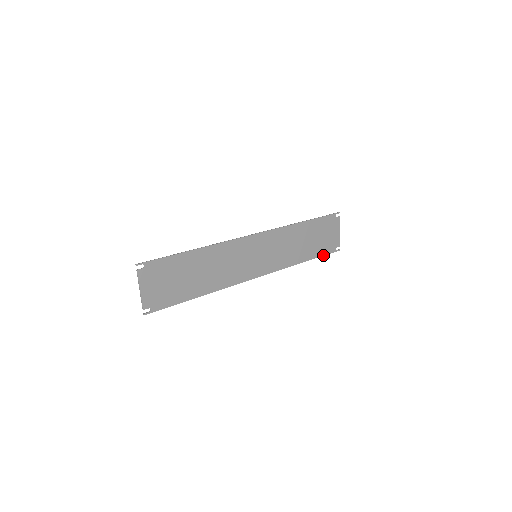
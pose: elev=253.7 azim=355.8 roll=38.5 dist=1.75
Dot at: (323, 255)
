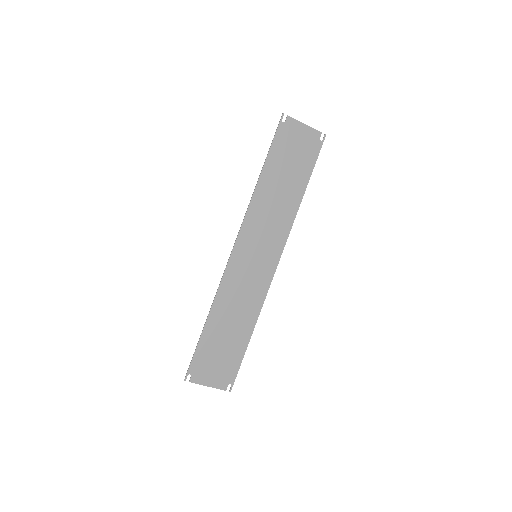
Dot at: (314, 164)
